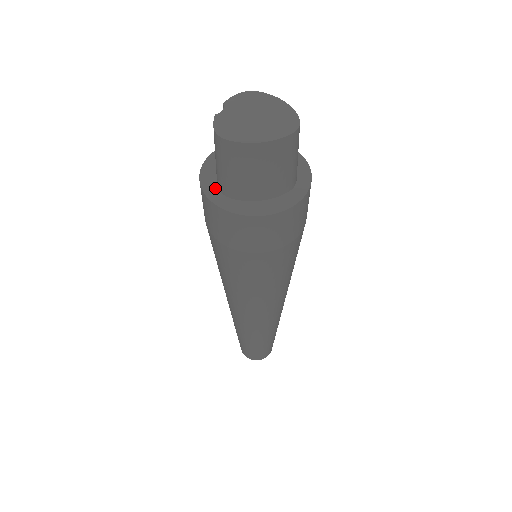
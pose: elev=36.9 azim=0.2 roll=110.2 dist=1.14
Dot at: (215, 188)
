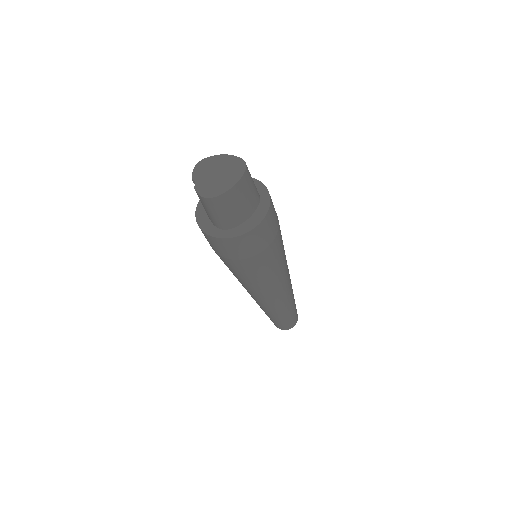
Dot at: (217, 230)
